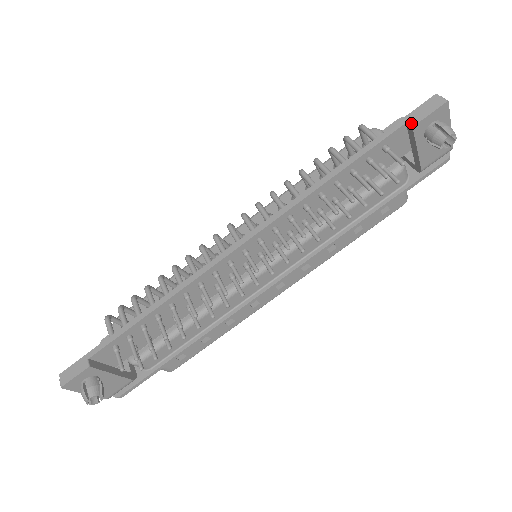
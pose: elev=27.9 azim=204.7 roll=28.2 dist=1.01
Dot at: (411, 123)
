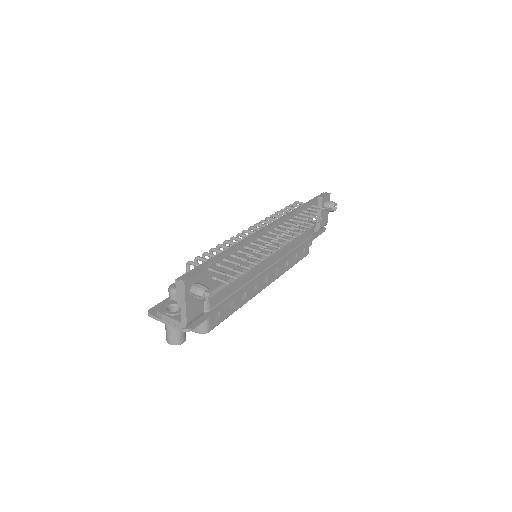
Dot at: (321, 197)
